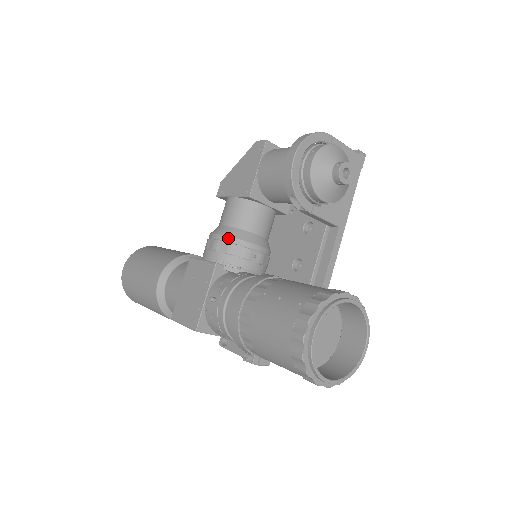
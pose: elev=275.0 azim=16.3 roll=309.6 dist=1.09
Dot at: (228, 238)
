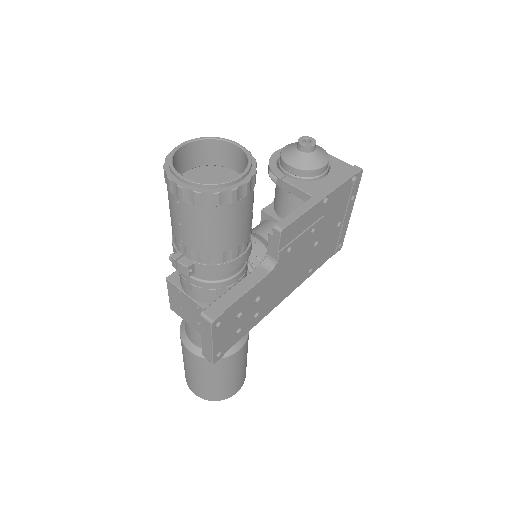
Dot at: occluded
